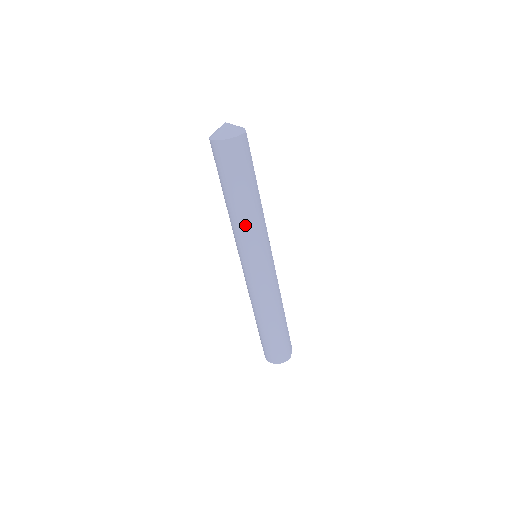
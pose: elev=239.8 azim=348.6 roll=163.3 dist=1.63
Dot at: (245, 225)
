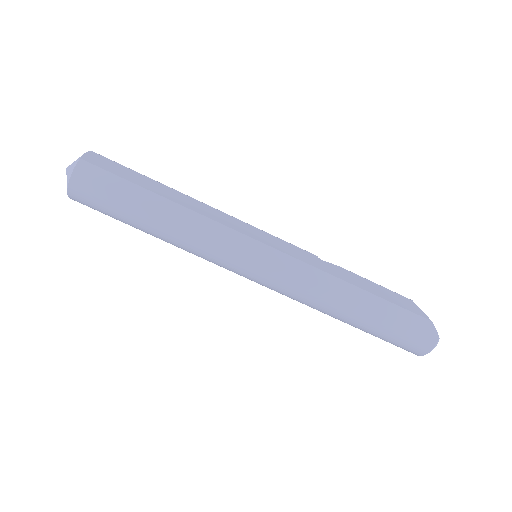
Dot at: (188, 246)
